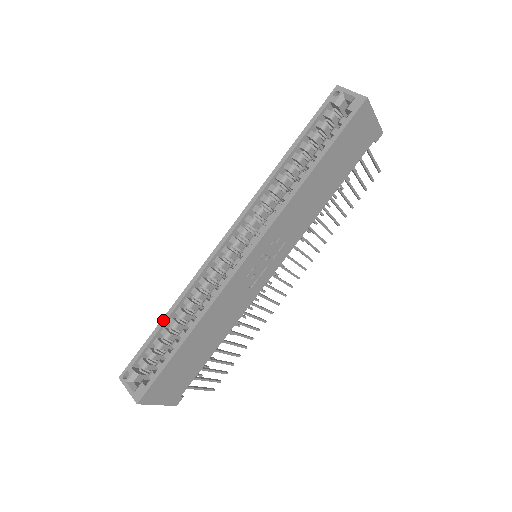
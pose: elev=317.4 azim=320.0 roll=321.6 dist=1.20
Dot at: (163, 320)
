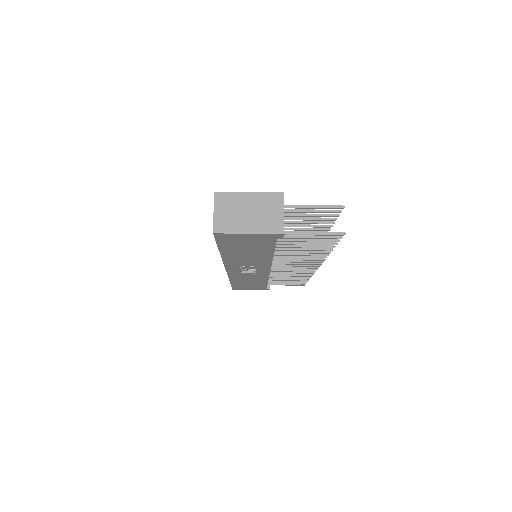
Dot at: occluded
